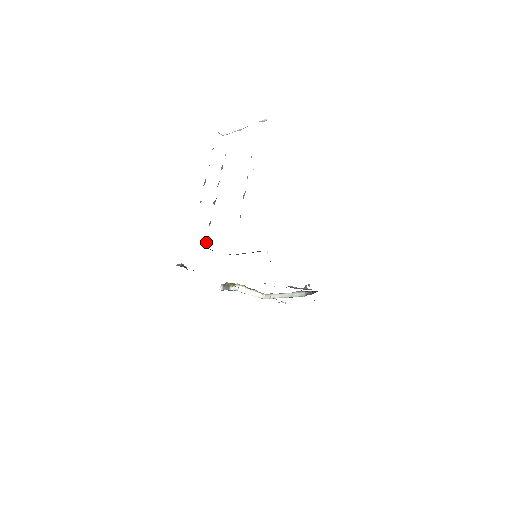
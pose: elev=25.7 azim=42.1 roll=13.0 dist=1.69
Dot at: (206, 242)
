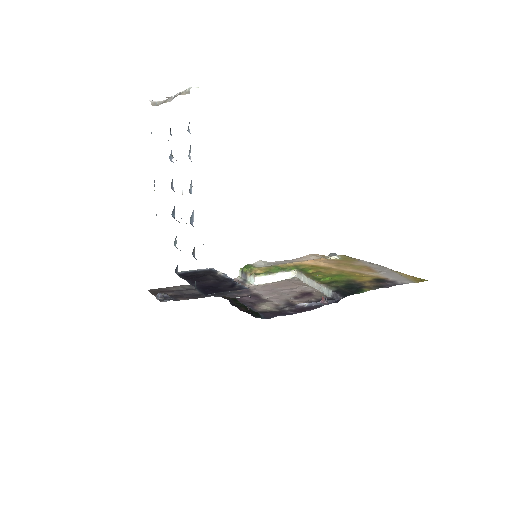
Dot at: (177, 269)
